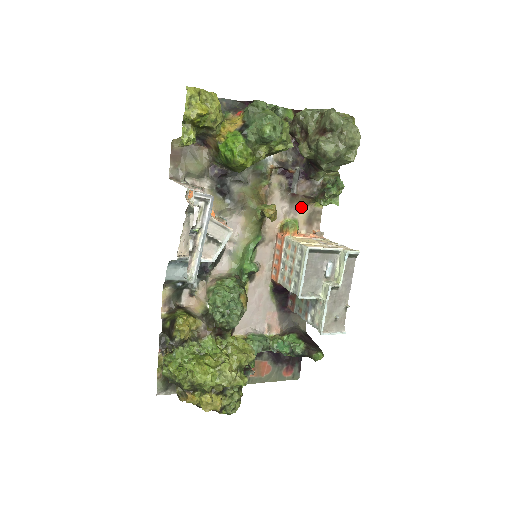
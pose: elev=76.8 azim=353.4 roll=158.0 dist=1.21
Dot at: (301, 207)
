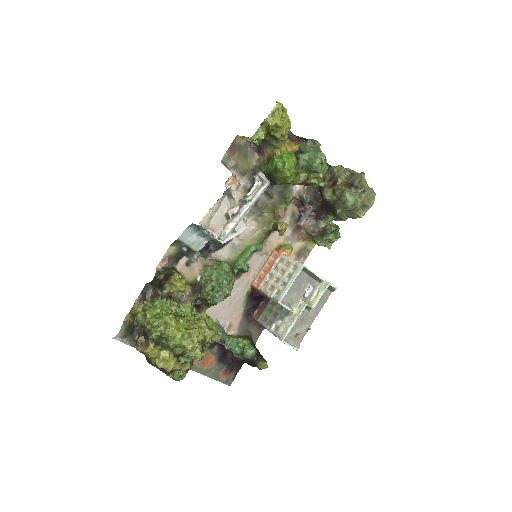
Dot at: (299, 239)
